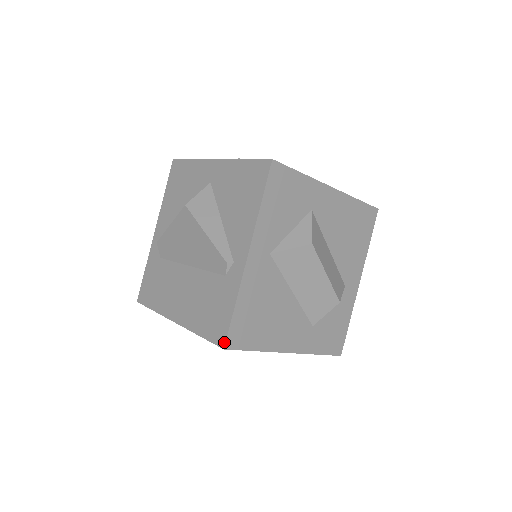
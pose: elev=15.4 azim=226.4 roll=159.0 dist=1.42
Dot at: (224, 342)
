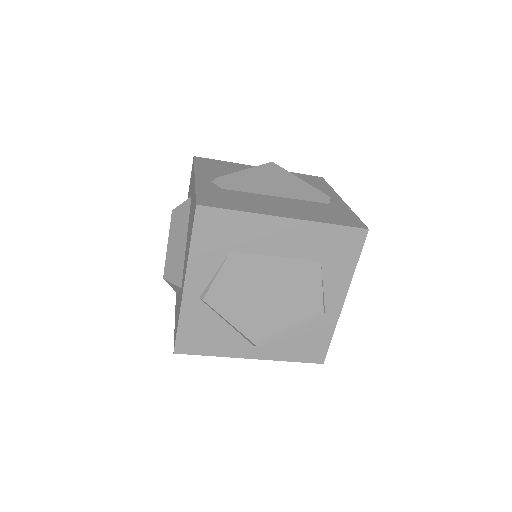
Dot at: (365, 226)
